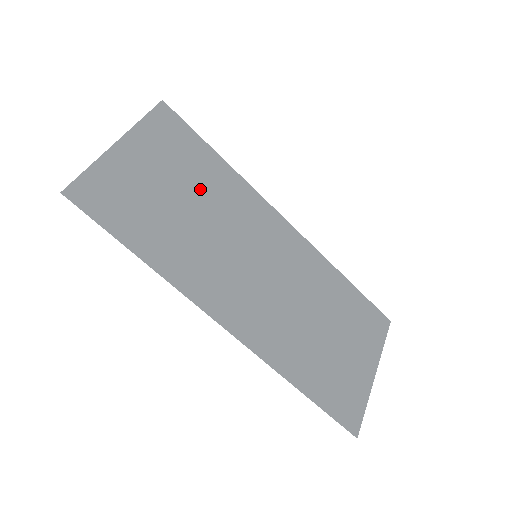
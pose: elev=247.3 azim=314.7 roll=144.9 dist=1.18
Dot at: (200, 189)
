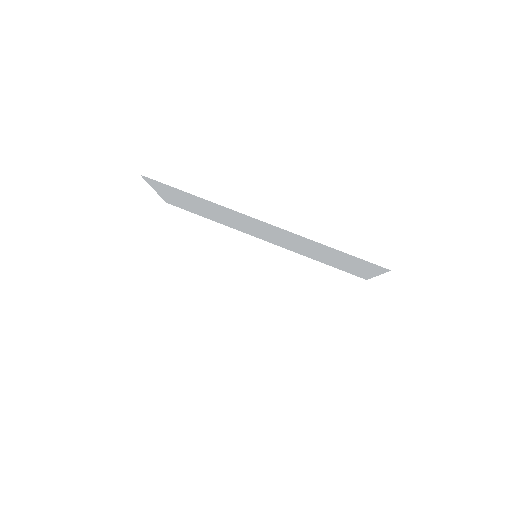
Dot at: (206, 213)
